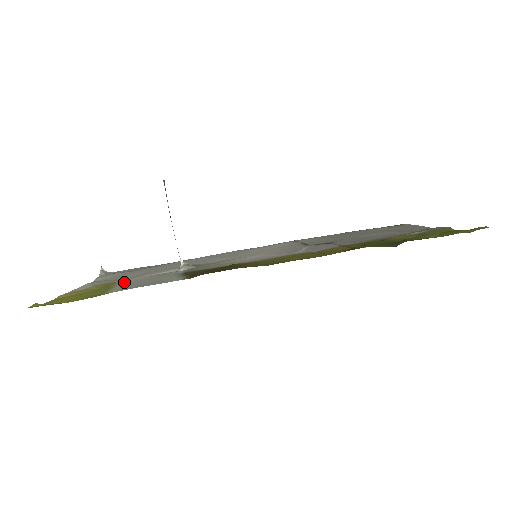
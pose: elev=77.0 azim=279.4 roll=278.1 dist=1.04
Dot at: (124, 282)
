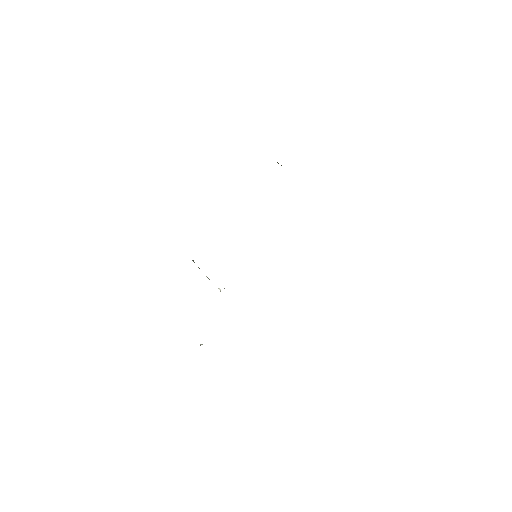
Dot at: occluded
